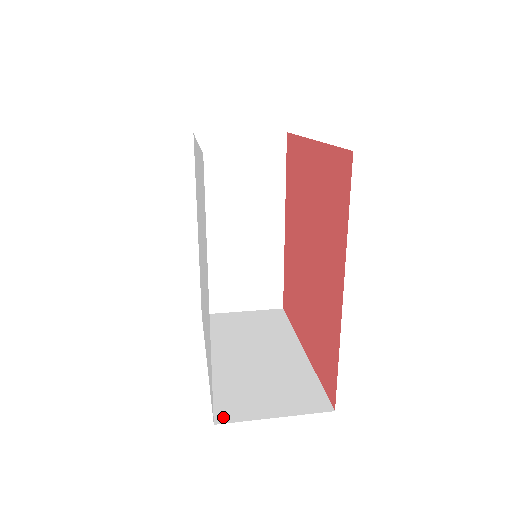
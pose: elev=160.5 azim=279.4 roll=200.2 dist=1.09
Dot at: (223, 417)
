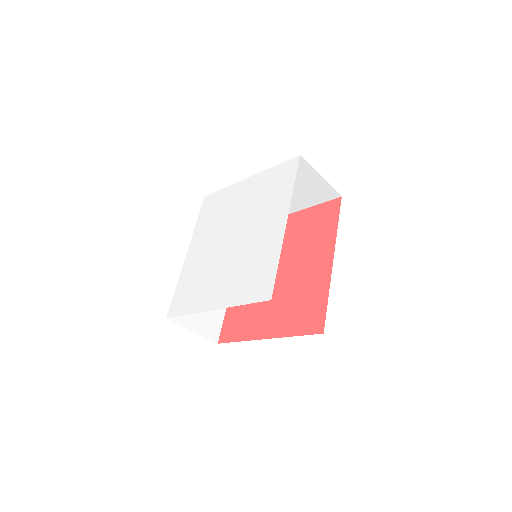
Dot at: occluded
